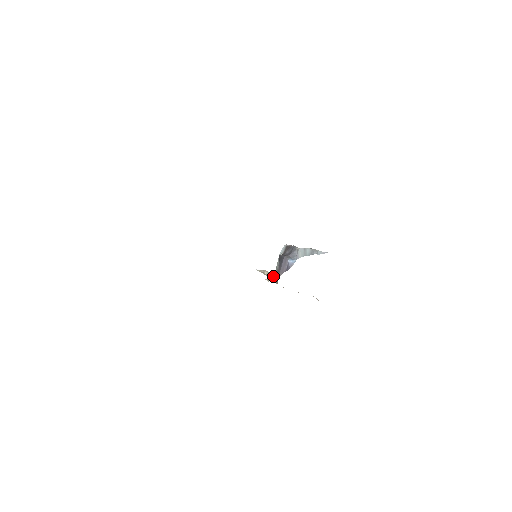
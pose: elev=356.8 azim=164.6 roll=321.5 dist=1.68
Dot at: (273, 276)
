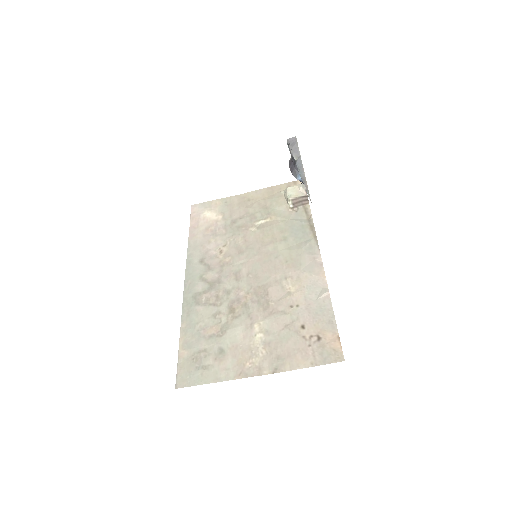
Dot at: (298, 197)
